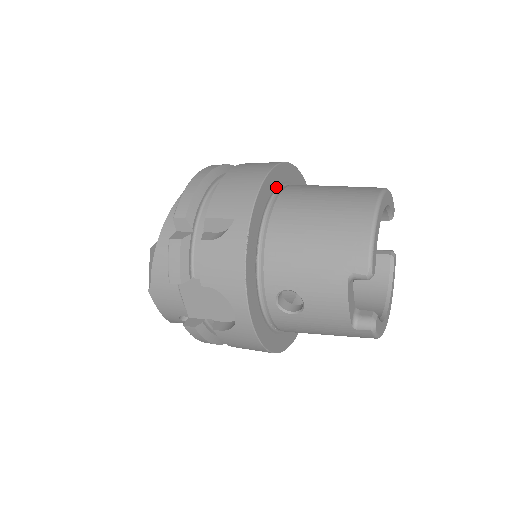
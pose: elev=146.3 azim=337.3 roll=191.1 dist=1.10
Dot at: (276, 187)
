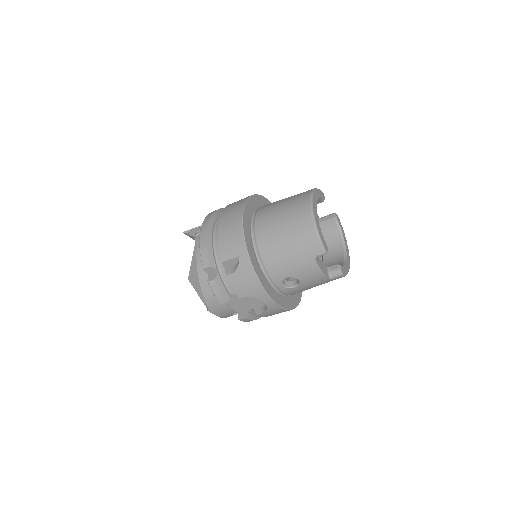
Dot at: (250, 220)
